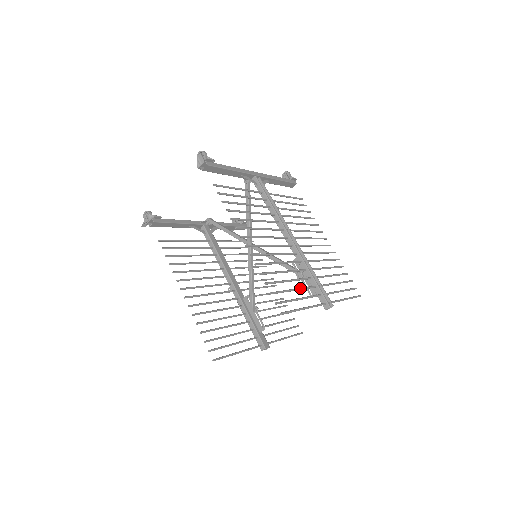
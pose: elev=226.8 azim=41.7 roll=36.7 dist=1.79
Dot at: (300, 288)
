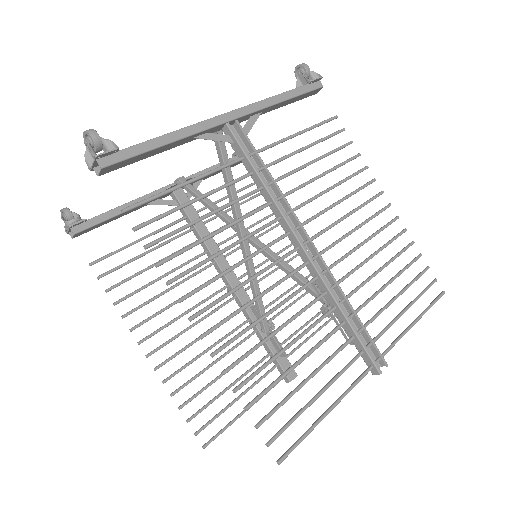
Dot at: (321, 367)
